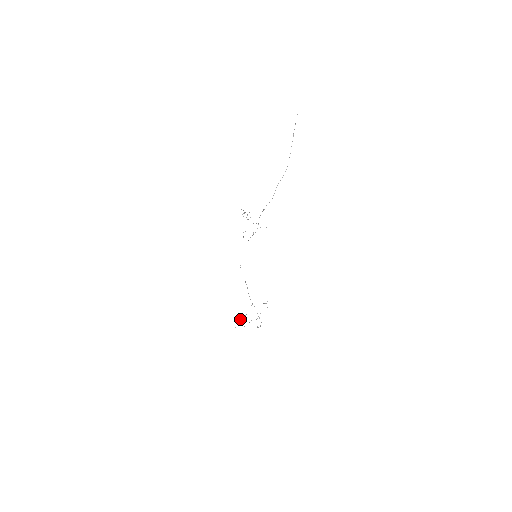
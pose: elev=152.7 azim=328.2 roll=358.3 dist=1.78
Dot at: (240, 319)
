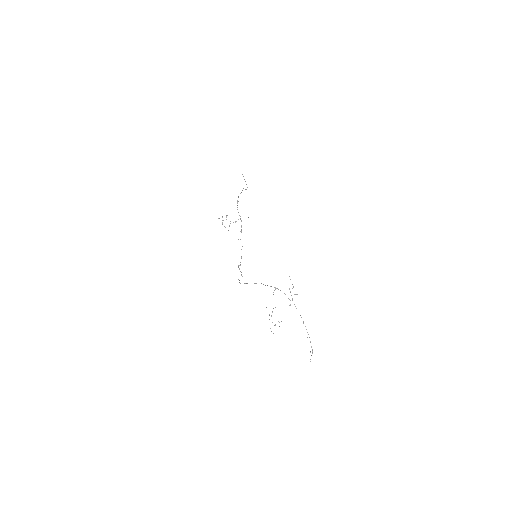
Dot at: (271, 315)
